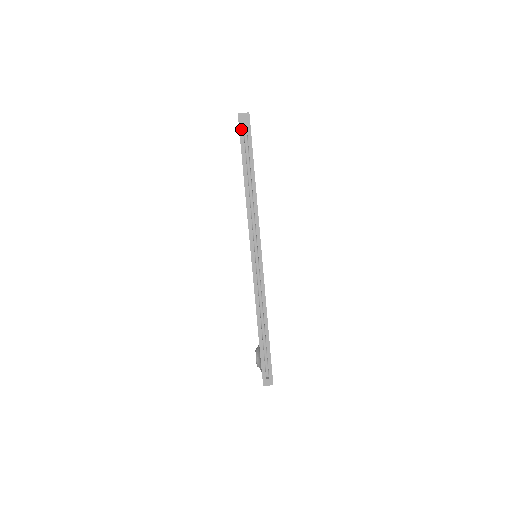
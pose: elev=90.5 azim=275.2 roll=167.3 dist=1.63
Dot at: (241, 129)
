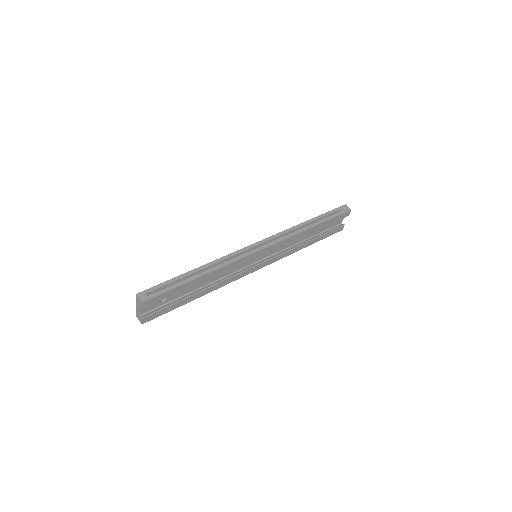
Dot at: (338, 209)
